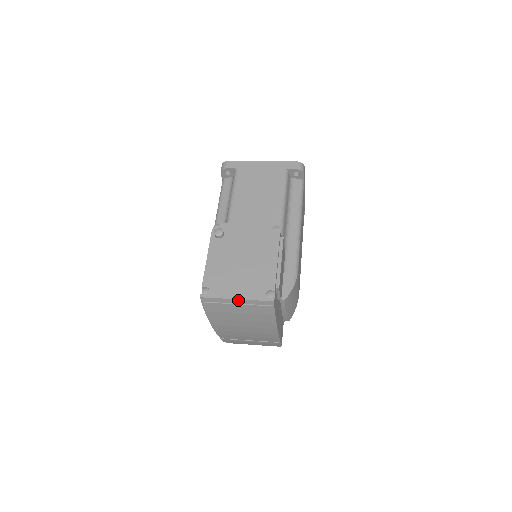
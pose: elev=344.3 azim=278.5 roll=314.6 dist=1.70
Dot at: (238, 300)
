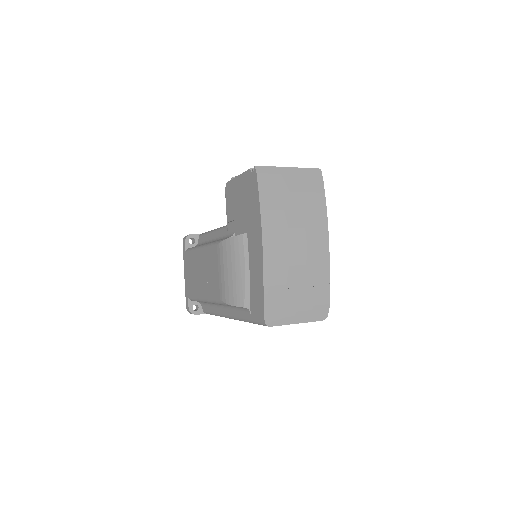
Dot at: (291, 169)
